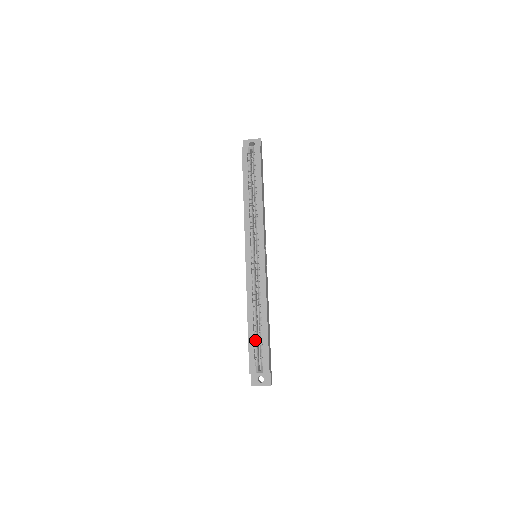
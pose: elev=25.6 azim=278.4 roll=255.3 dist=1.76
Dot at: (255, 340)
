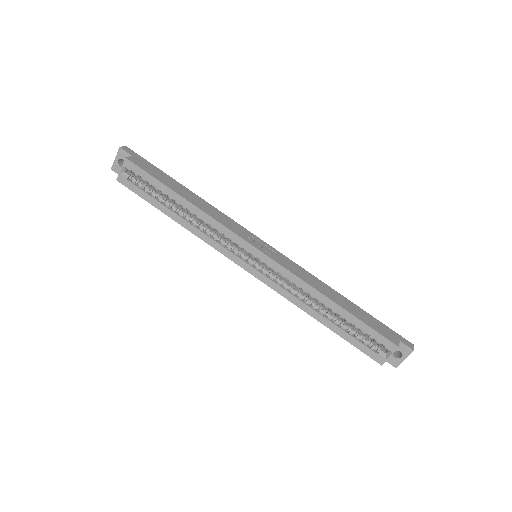
Dot at: (349, 332)
